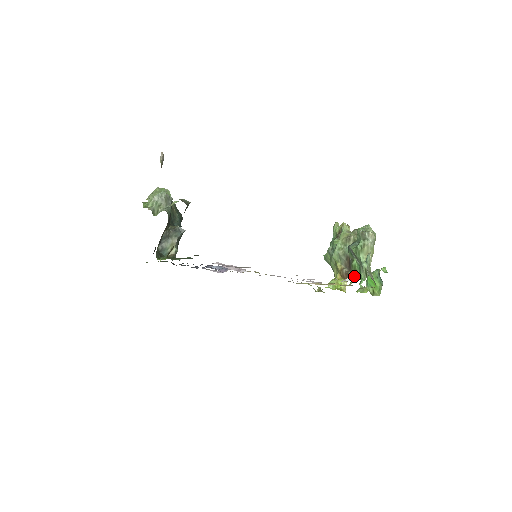
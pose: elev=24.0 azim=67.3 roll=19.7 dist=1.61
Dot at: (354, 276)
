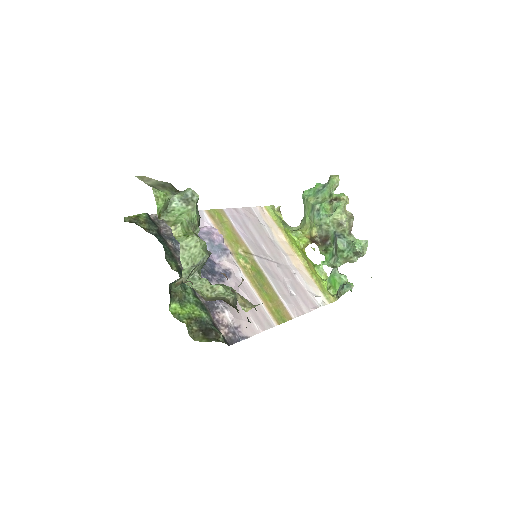
Dot at: (321, 251)
